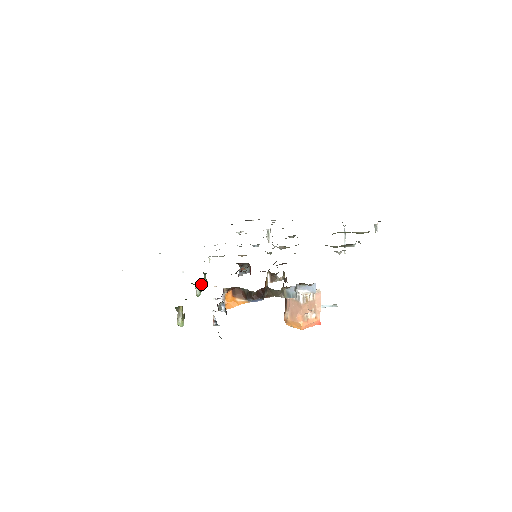
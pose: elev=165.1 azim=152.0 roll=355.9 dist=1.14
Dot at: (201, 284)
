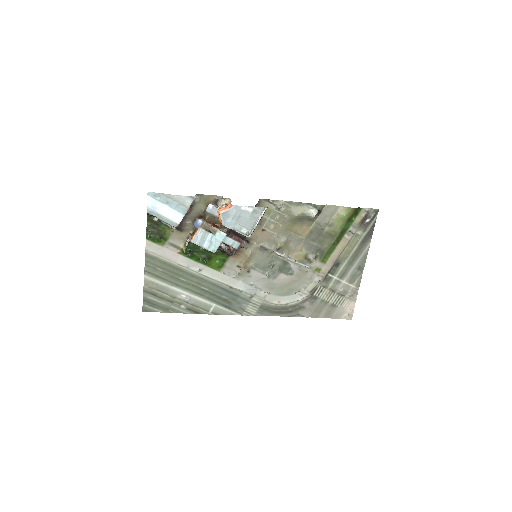
Dot at: (190, 251)
